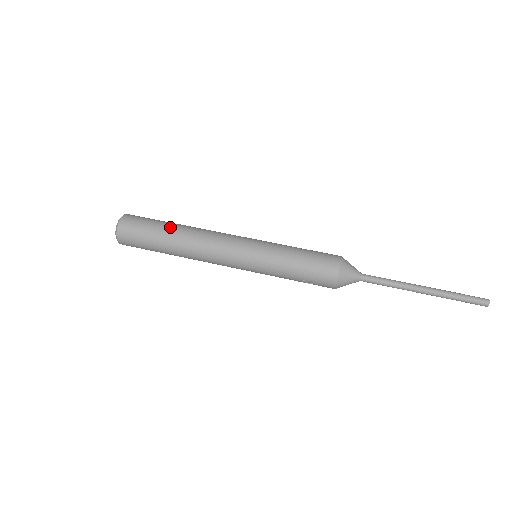
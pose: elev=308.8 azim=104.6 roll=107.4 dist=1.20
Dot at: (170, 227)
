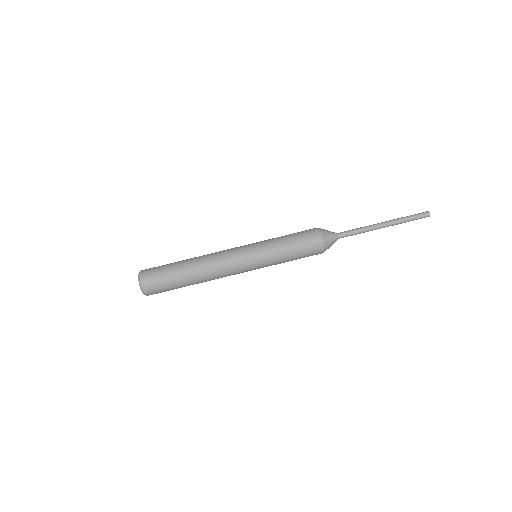
Dot at: (187, 284)
